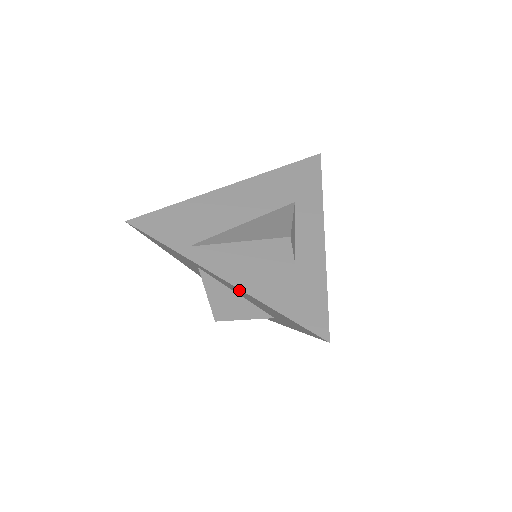
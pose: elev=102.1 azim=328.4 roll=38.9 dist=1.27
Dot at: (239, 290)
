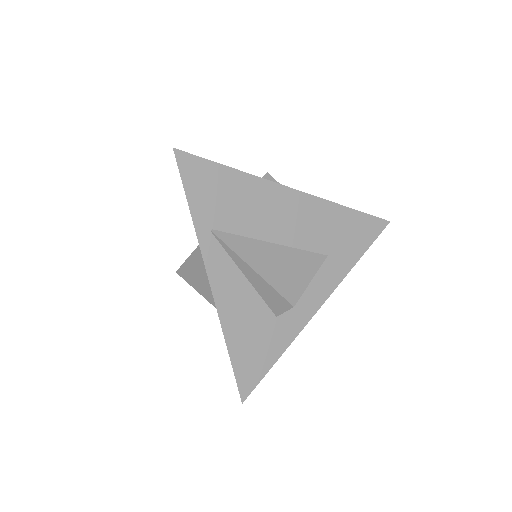
Dot at: occluded
